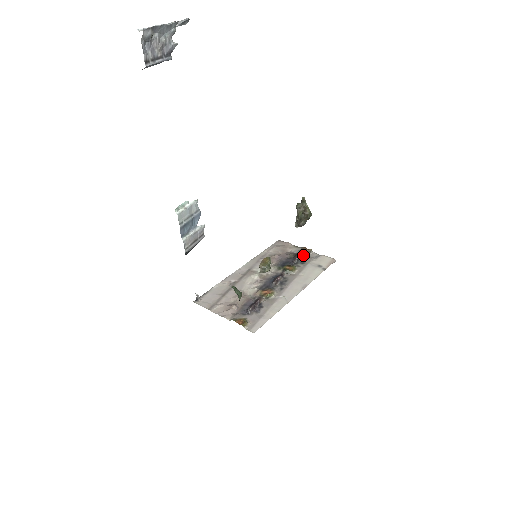
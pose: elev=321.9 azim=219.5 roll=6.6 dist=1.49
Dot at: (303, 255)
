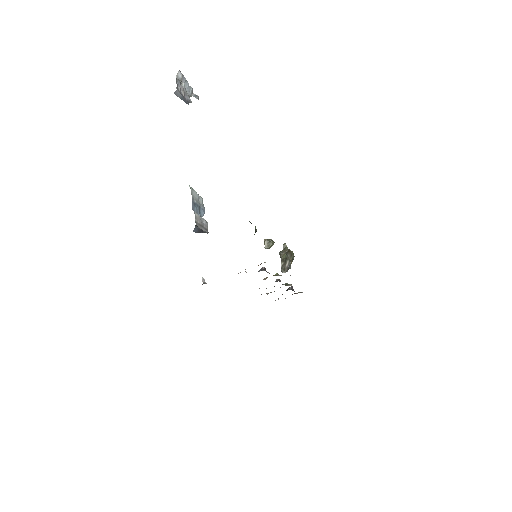
Dot at: occluded
